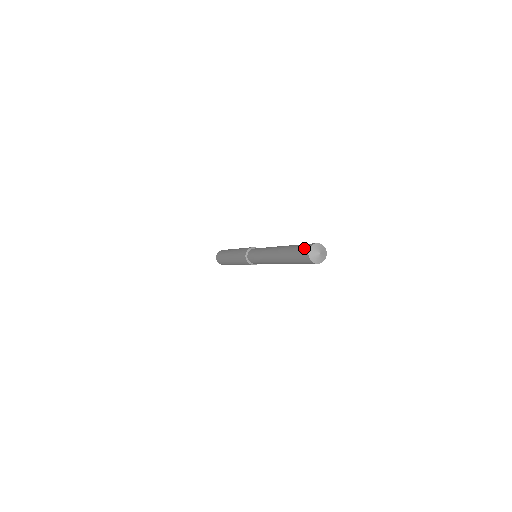
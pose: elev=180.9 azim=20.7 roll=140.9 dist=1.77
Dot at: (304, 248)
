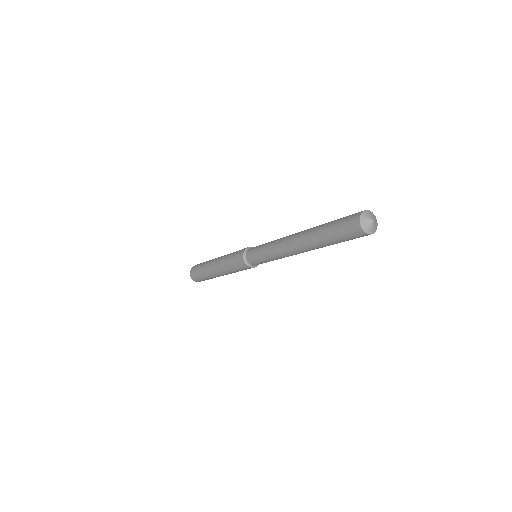
Dot at: (351, 216)
